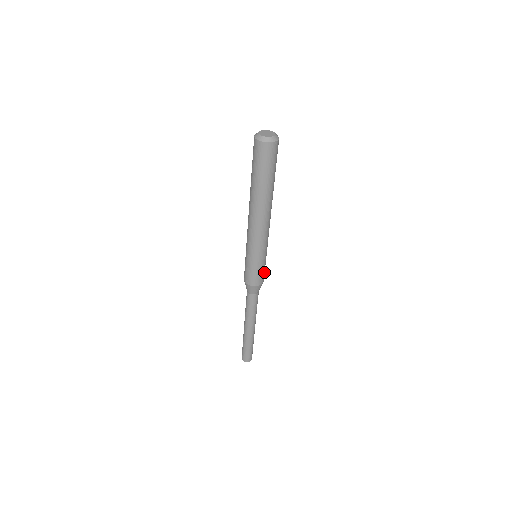
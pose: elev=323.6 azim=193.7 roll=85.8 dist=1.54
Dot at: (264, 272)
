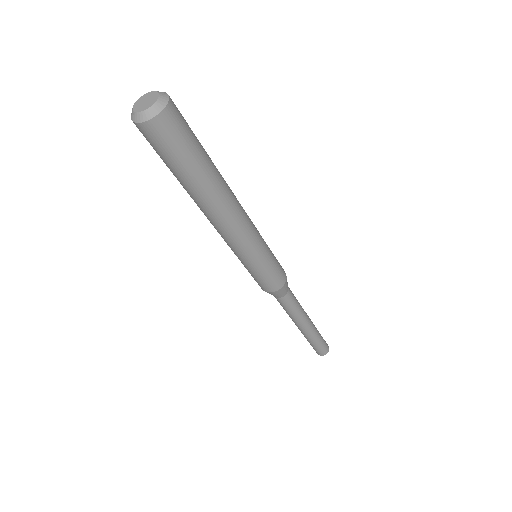
Dot at: (279, 266)
